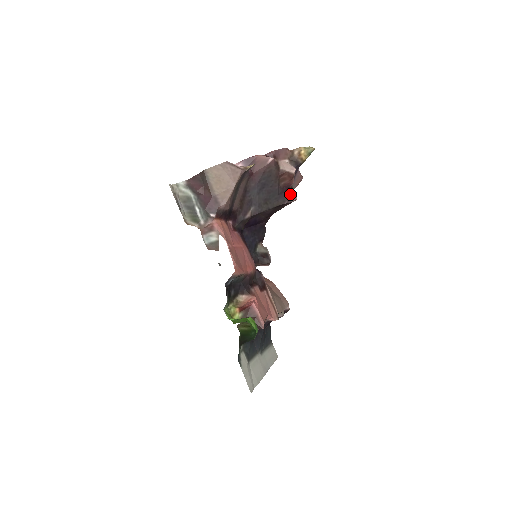
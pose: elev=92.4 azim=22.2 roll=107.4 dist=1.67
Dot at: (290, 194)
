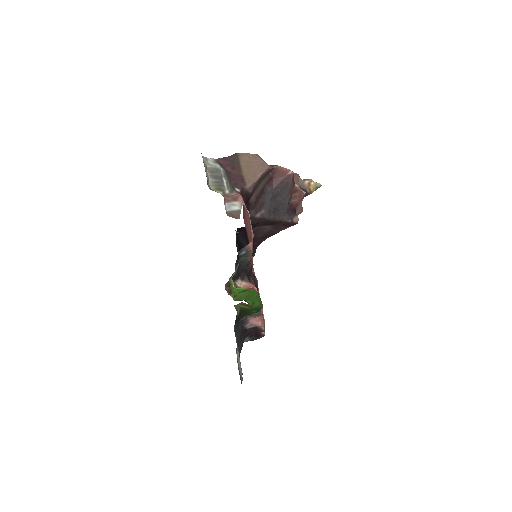
Dot at: (294, 216)
